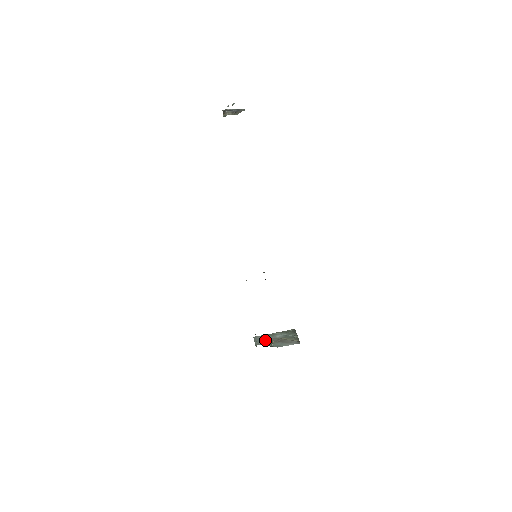
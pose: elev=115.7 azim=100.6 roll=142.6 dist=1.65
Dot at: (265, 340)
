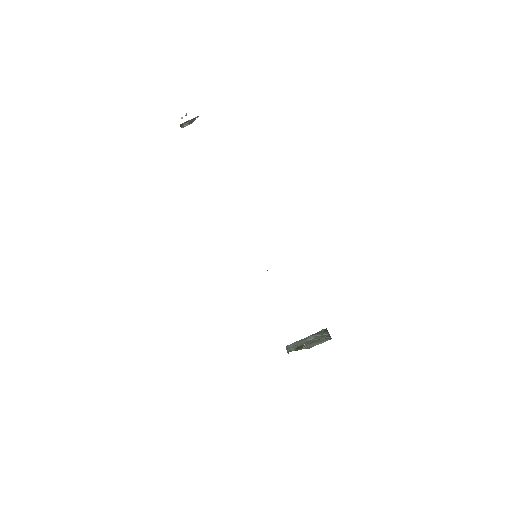
Dot at: (297, 346)
